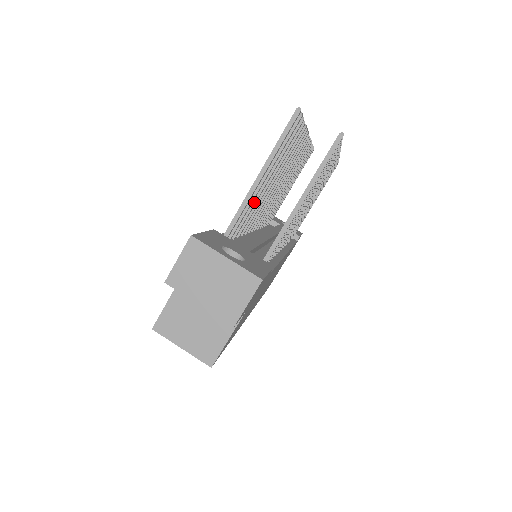
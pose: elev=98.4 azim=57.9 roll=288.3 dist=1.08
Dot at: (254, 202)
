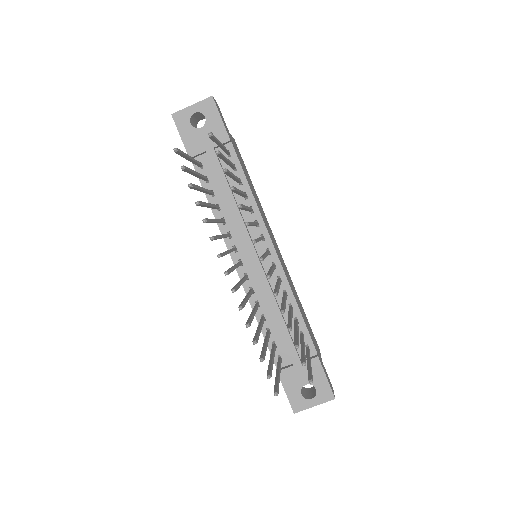
Dot at: (268, 340)
